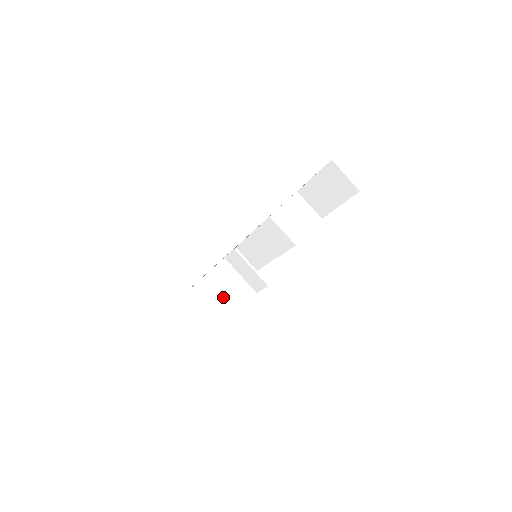
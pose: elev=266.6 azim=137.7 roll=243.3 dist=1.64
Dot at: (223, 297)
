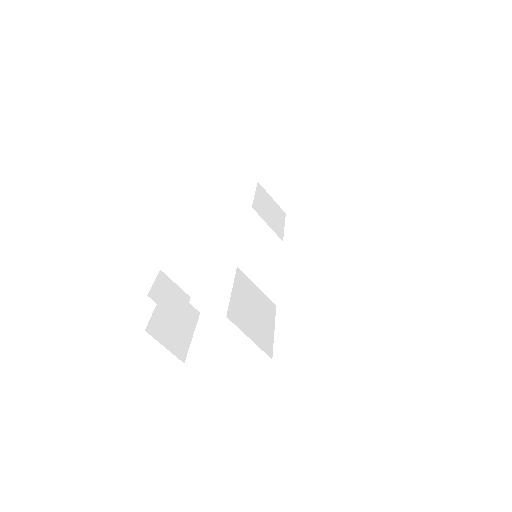
Dot at: (261, 309)
